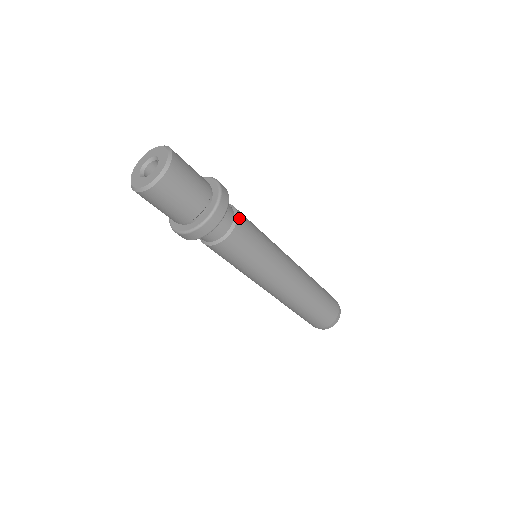
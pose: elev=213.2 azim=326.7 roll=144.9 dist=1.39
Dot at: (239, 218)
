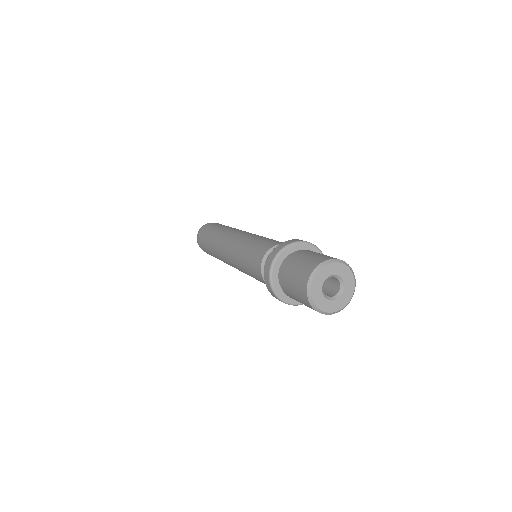
Dot at: occluded
